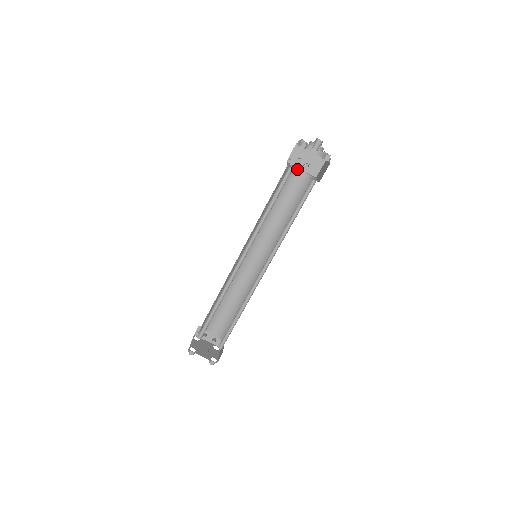
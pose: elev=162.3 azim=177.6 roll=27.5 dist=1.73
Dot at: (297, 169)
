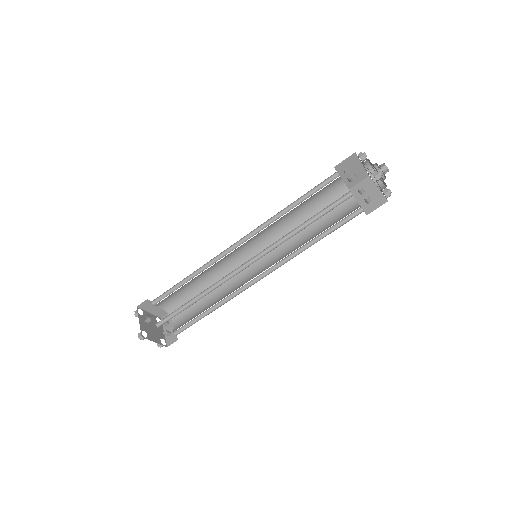
Dot at: (353, 198)
